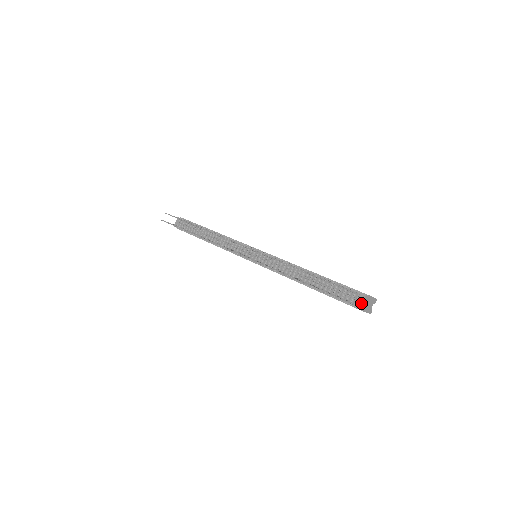
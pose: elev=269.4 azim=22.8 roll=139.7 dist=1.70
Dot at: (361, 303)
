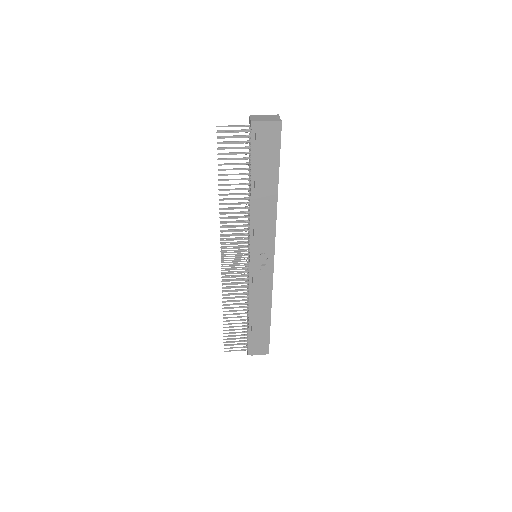
Dot at: (250, 120)
